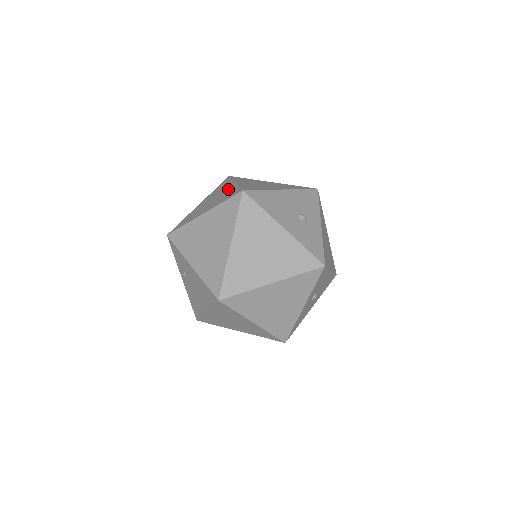
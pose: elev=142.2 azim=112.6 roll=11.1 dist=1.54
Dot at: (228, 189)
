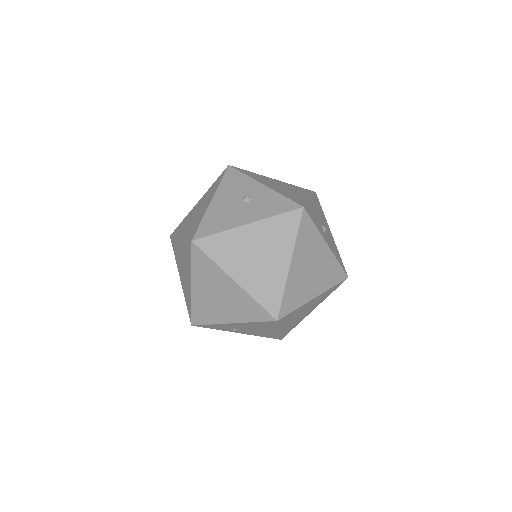
Dot at: (182, 249)
